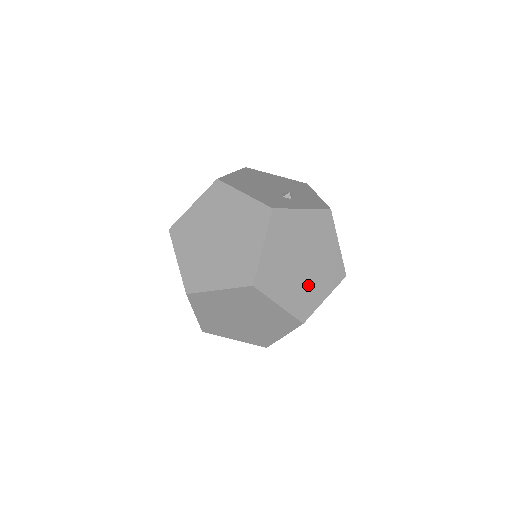
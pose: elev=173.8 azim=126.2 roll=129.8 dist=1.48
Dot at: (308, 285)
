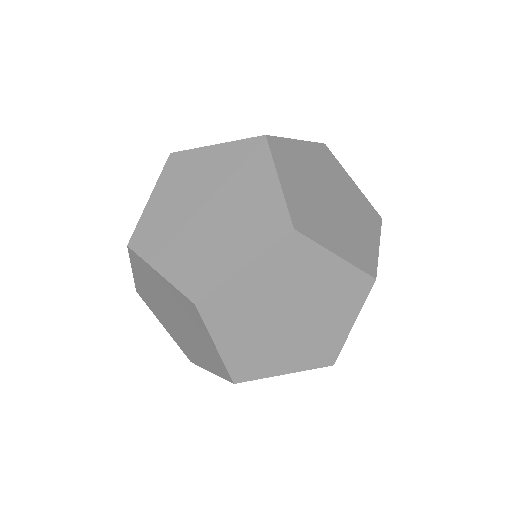
Dot at: (352, 229)
